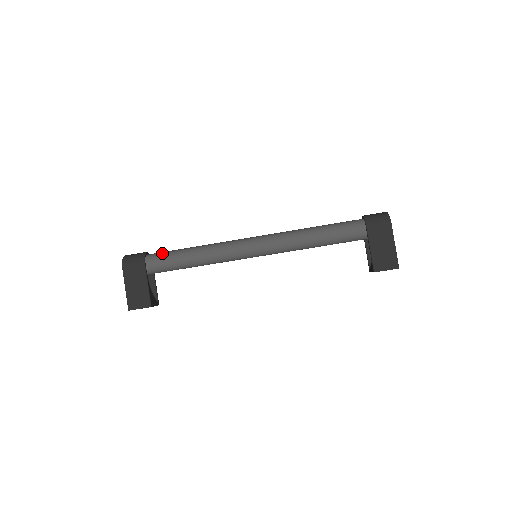
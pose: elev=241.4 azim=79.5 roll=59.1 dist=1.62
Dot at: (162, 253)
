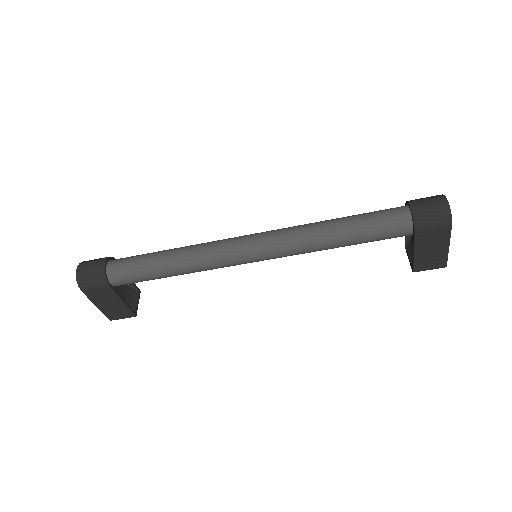
Dot at: (127, 269)
